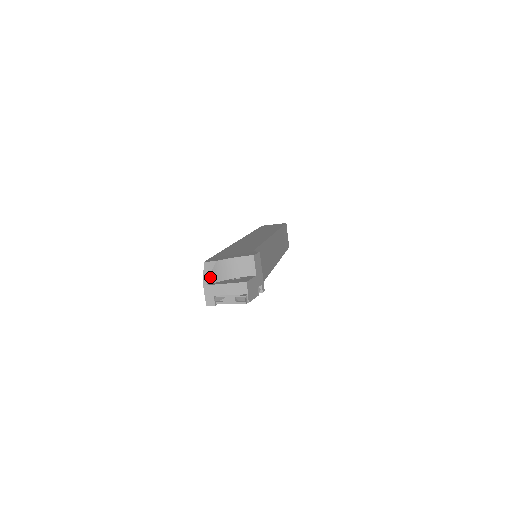
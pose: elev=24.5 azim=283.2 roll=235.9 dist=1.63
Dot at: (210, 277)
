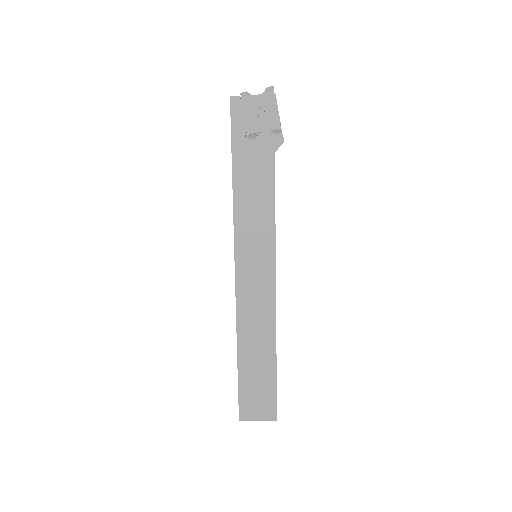
Dot at: occluded
